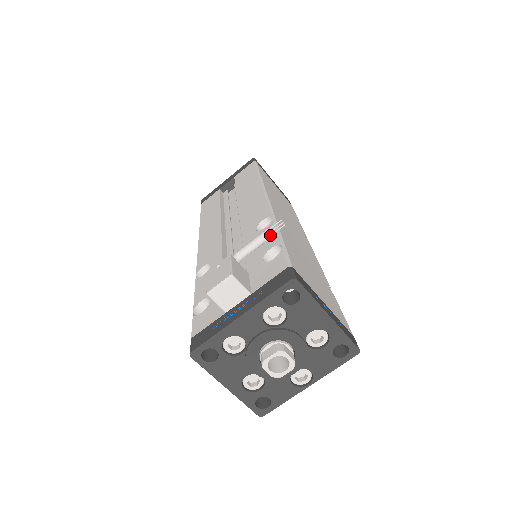
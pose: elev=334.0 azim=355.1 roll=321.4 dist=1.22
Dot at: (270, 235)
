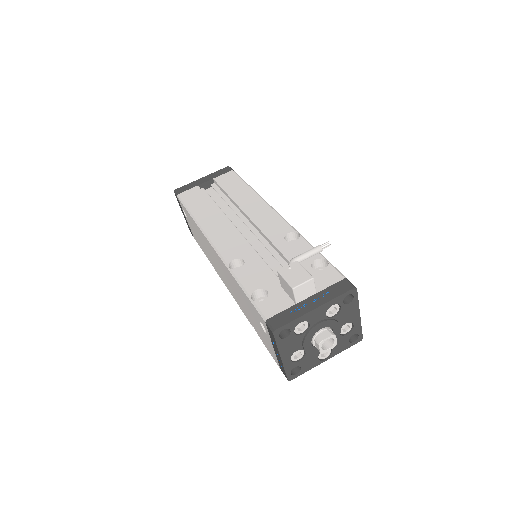
Dot at: (320, 251)
